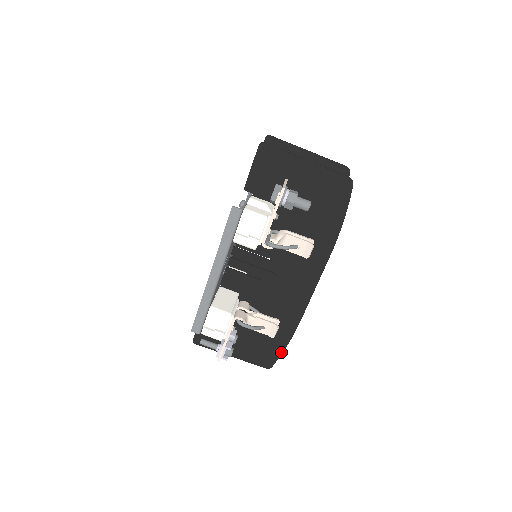
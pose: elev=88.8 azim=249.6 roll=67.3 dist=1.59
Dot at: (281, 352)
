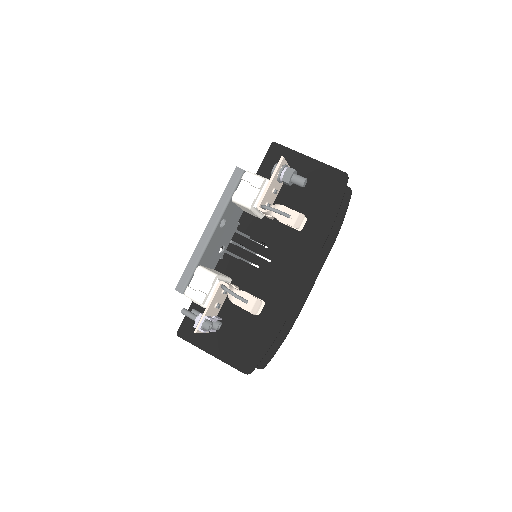
Dot at: (264, 354)
